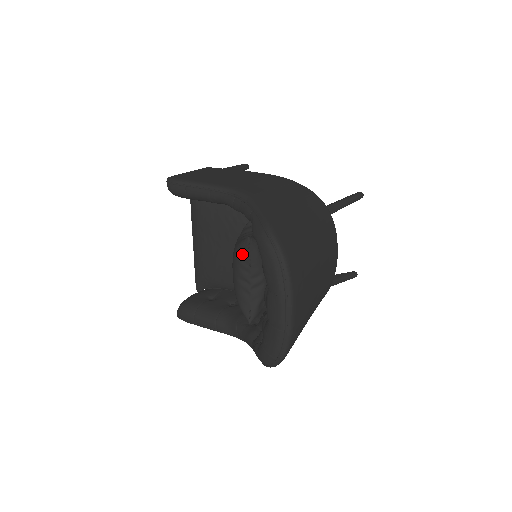
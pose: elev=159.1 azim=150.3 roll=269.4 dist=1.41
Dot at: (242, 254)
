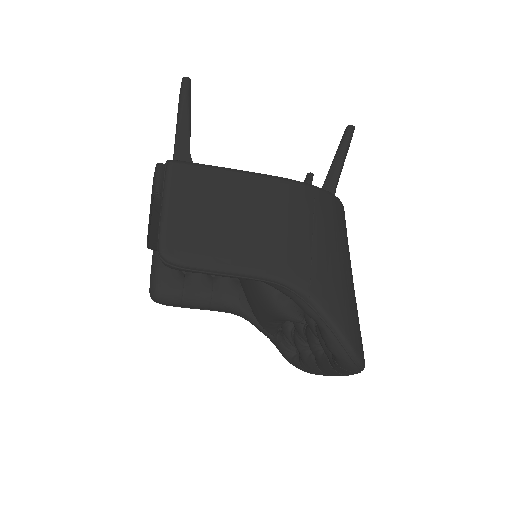
Dot at: occluded
